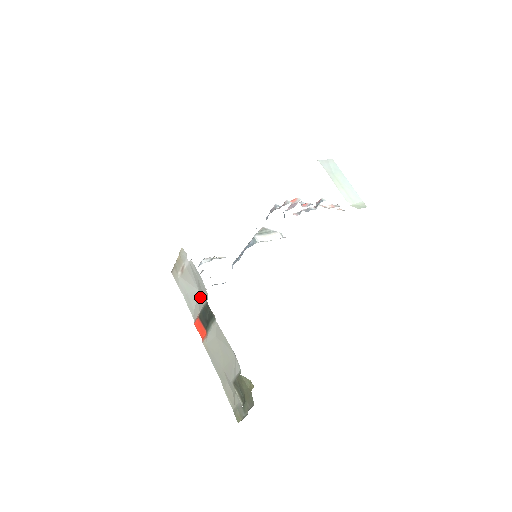
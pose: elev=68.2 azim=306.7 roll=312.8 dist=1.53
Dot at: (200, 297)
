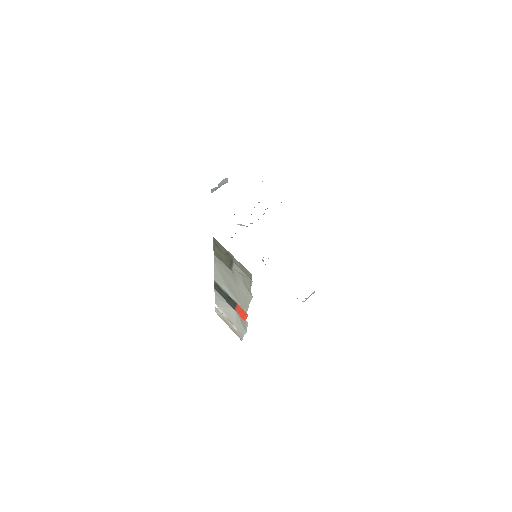
Dot at: occluded
